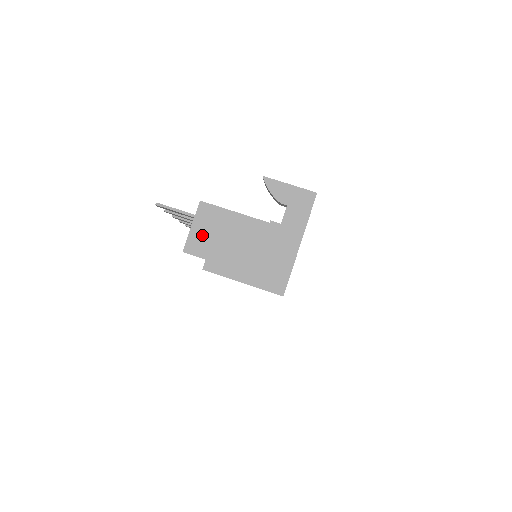
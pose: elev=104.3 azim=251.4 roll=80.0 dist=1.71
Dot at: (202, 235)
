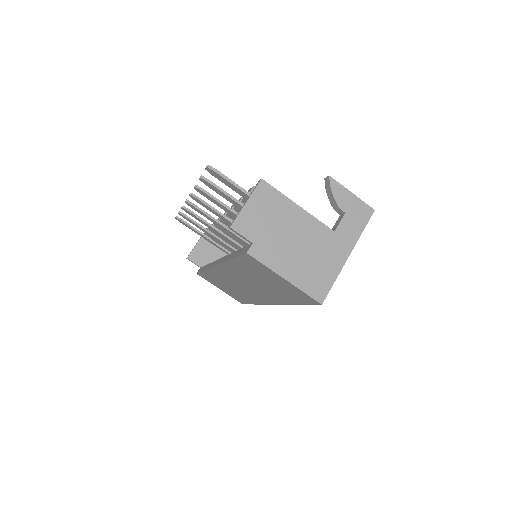
Dot at: (255, 216)
